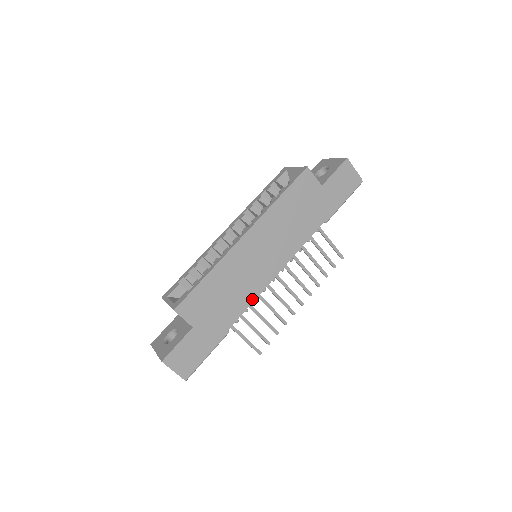
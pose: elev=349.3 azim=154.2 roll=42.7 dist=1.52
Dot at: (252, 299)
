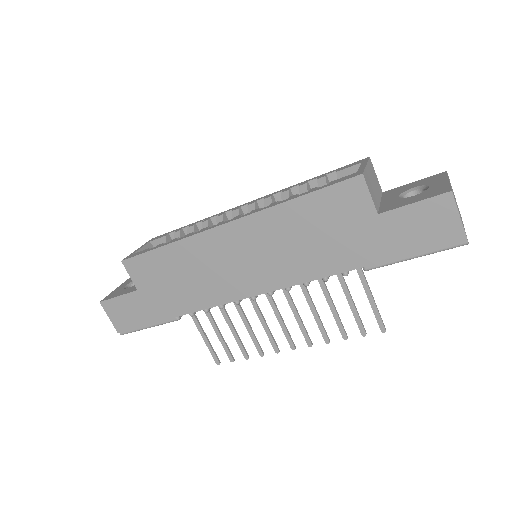
Dot at: (214, 303)
